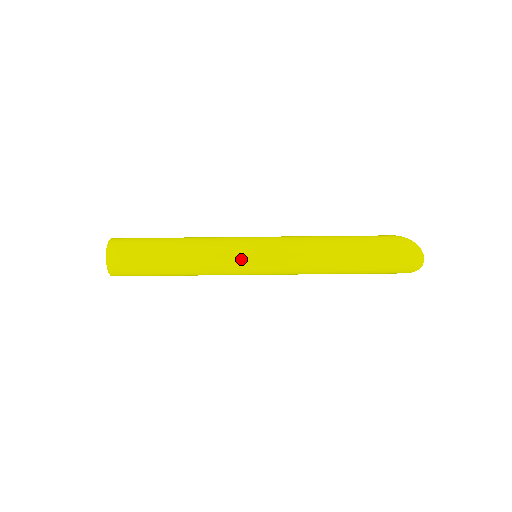
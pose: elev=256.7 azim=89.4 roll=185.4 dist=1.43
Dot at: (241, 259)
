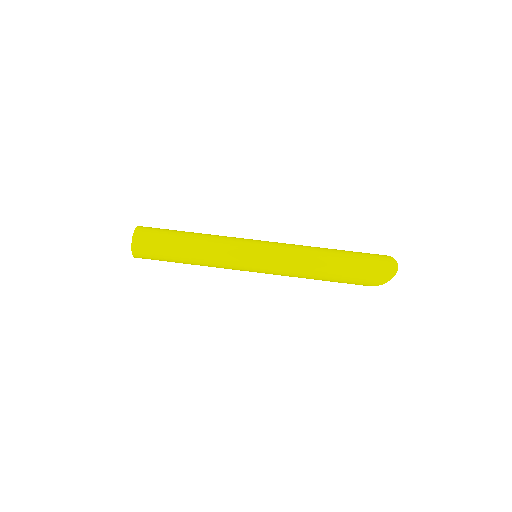
Dot at: (244, 246)
